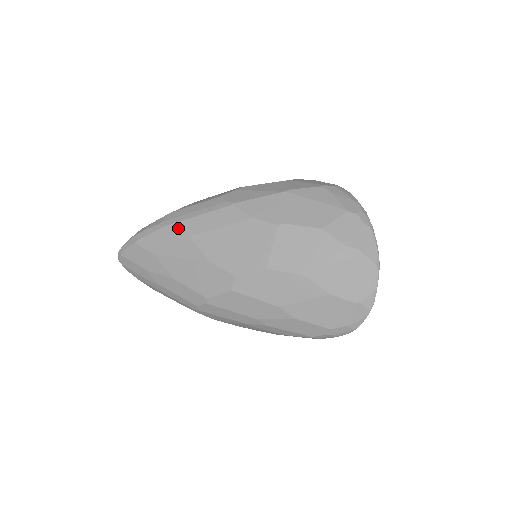
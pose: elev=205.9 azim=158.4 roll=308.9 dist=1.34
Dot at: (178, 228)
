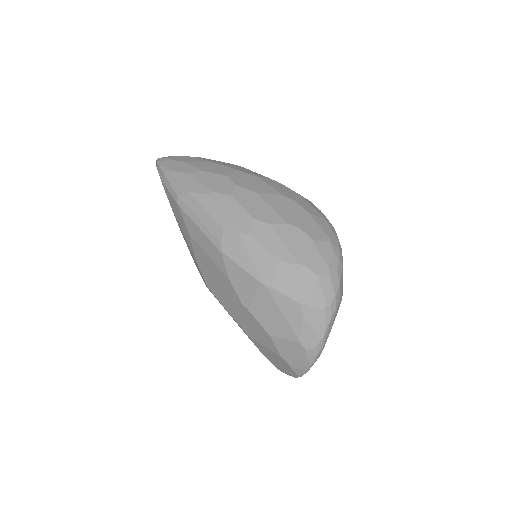
Dot at: (184, 218)
